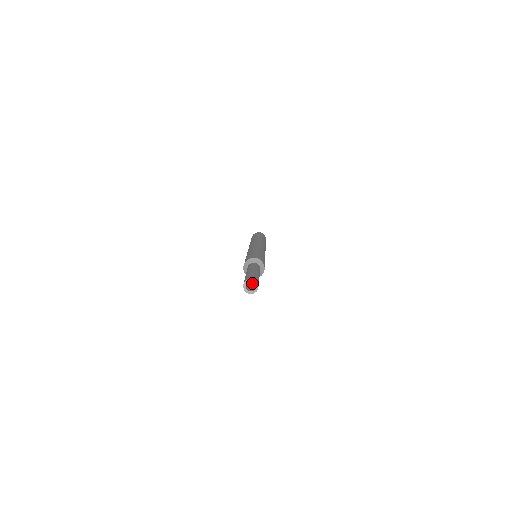
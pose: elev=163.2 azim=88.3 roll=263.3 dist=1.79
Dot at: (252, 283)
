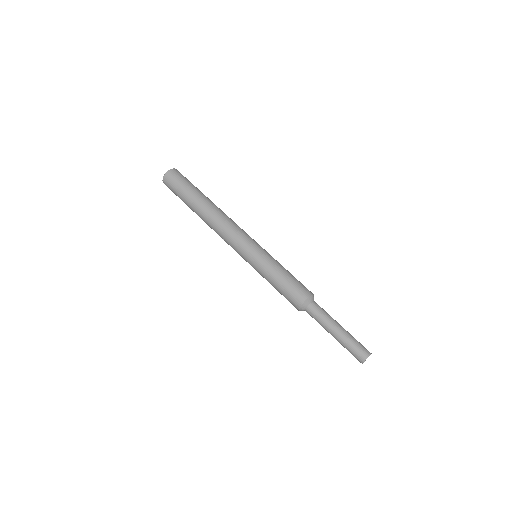
Dot at: occluded
